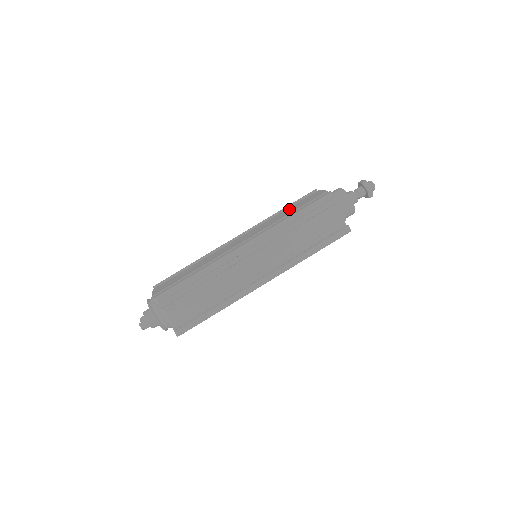
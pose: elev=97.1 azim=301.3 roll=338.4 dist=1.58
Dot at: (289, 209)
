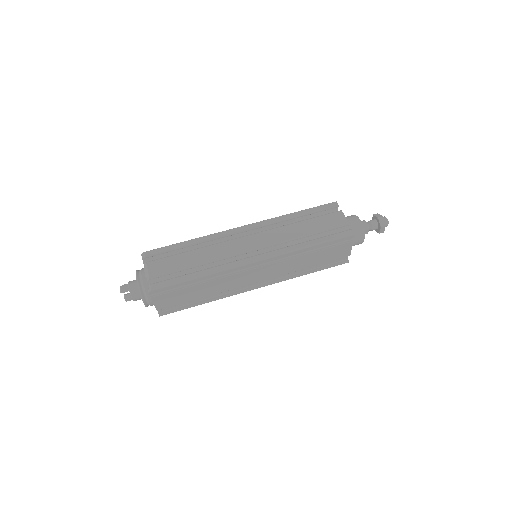
Dot at: occluded
